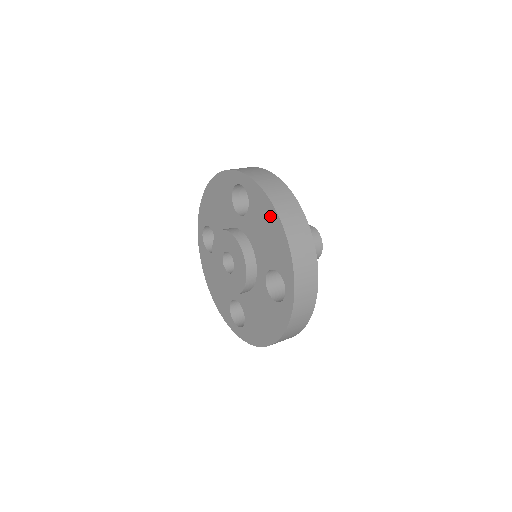
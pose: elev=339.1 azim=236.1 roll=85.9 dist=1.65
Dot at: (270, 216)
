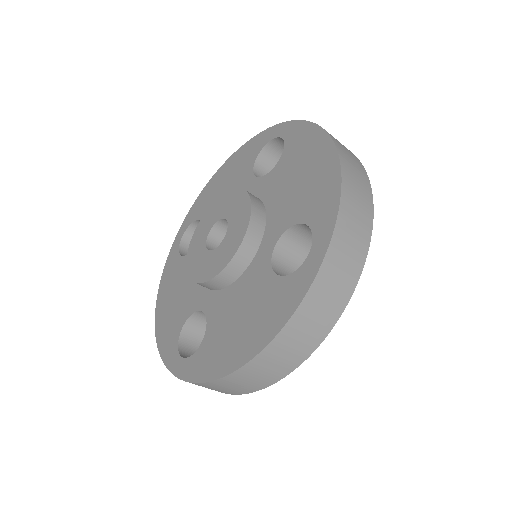
Dot at: (216, 180)
